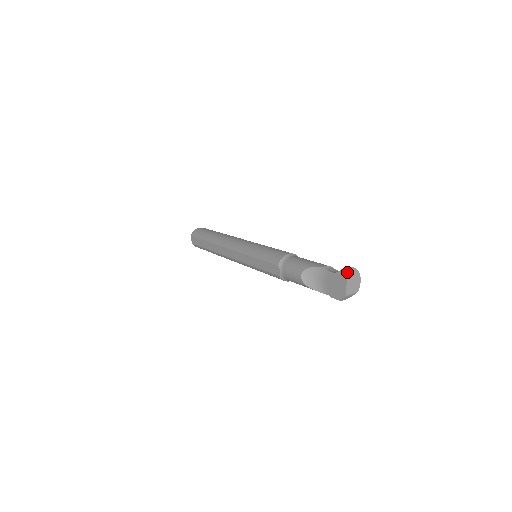
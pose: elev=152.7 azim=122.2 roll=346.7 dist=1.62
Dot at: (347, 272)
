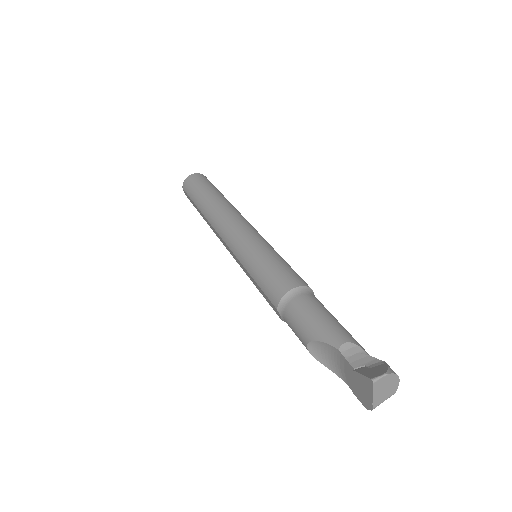
Dot at: (372, 387)
